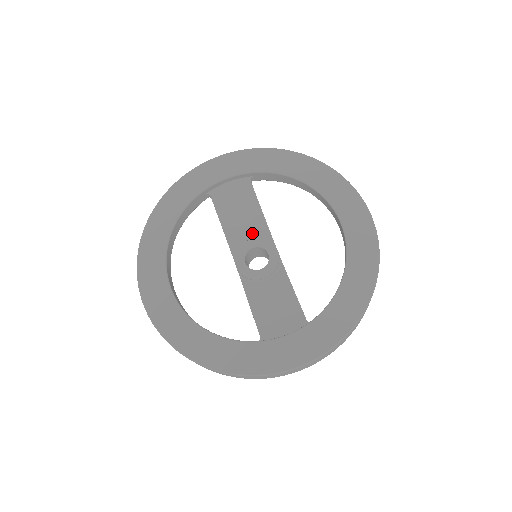
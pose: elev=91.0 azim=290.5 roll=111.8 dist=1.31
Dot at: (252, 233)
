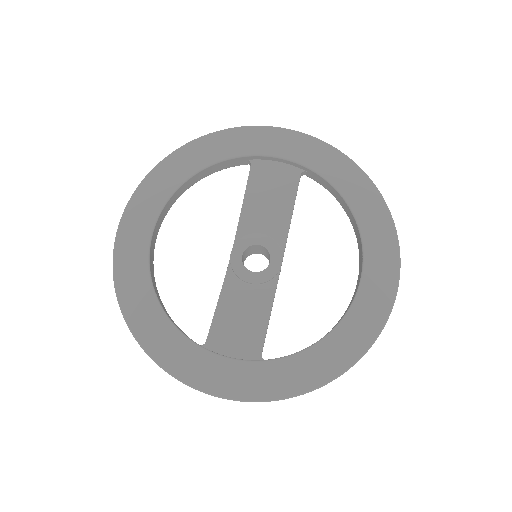
Dot at: (269, 229)
